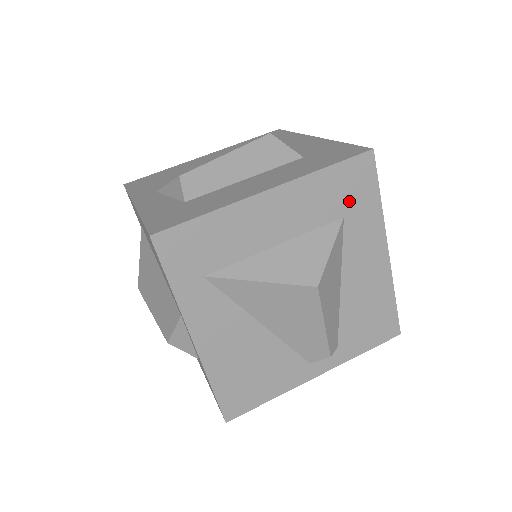
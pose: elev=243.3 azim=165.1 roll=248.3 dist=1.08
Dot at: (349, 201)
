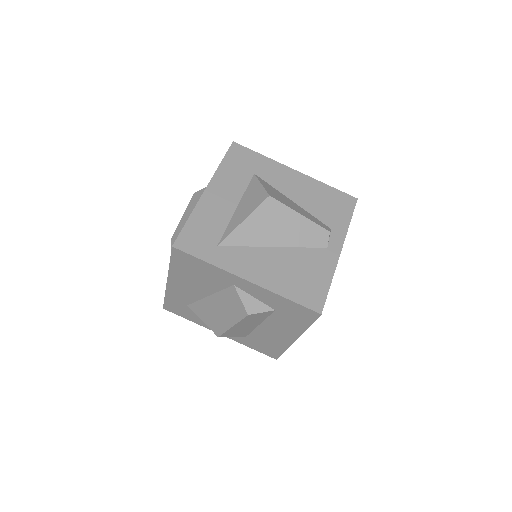
Dot at: (248, 166)
